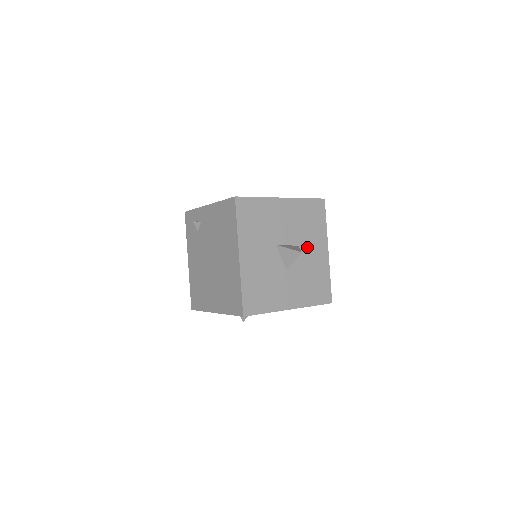
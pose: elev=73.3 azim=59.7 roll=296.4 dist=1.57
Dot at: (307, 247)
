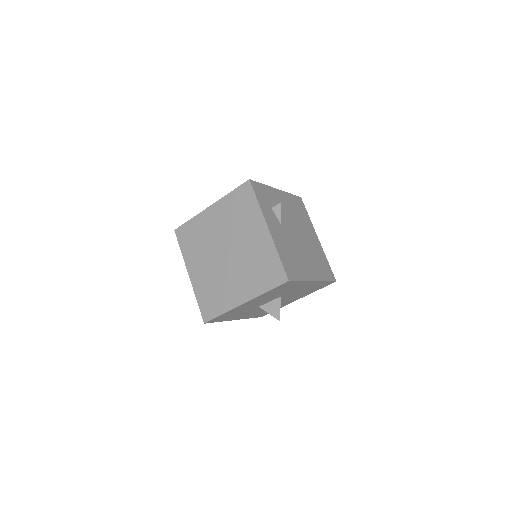
Dot at: (290, 292)
